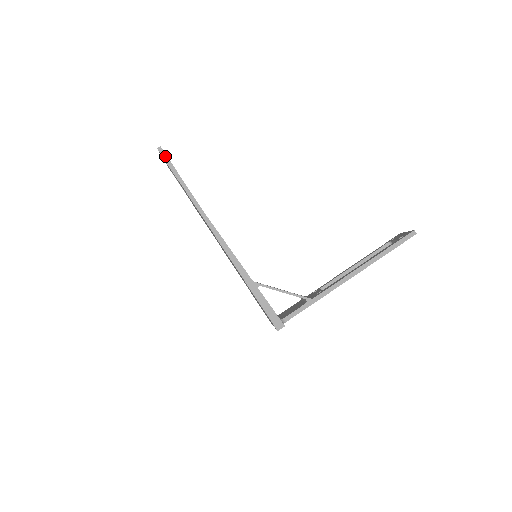
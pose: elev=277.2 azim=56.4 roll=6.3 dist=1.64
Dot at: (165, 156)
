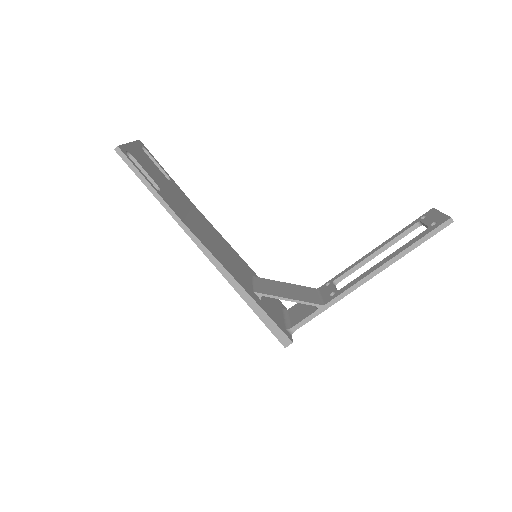
Dot at: (126, 159)
